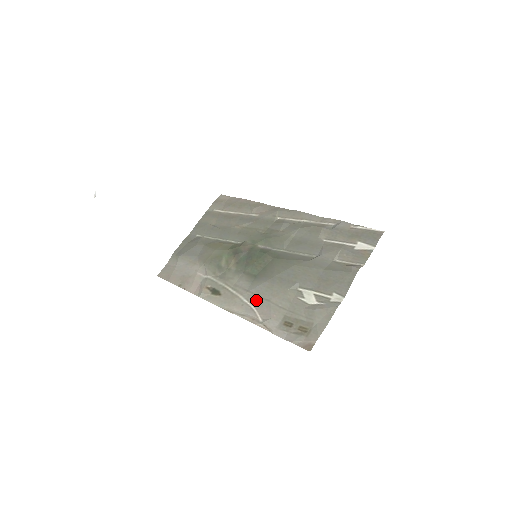
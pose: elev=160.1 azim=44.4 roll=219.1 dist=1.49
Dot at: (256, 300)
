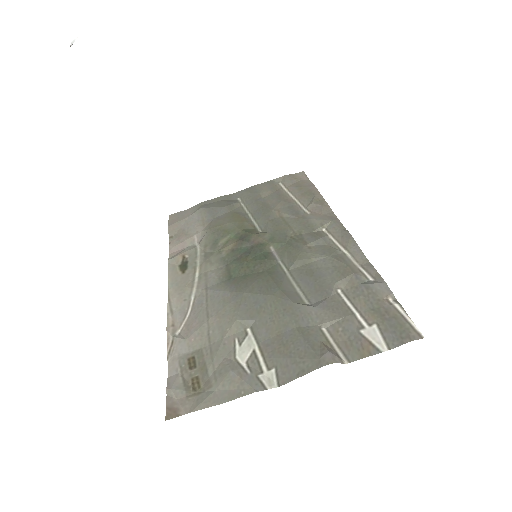
Dot at: (200, 305)
